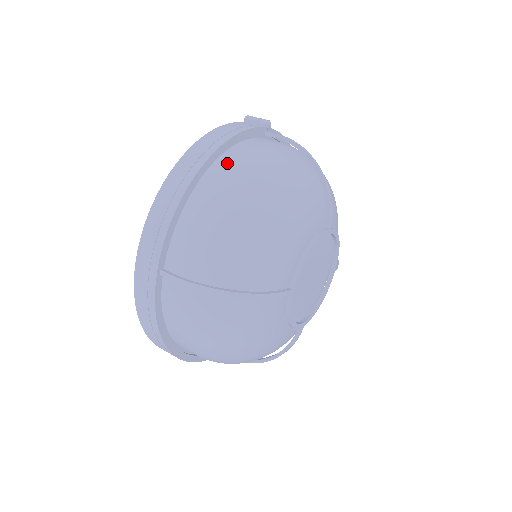
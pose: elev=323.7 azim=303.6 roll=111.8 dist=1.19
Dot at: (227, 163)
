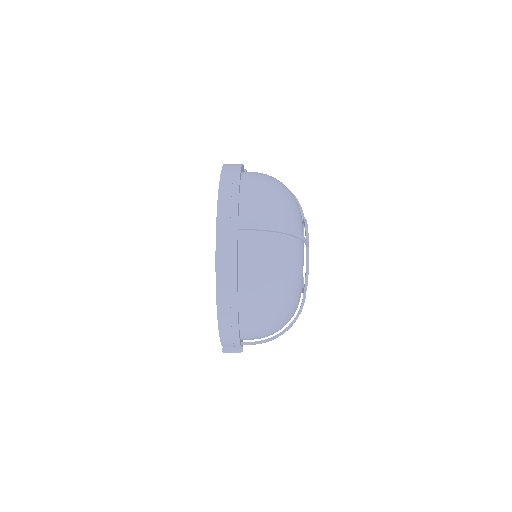
Dot at: (249, 173)
